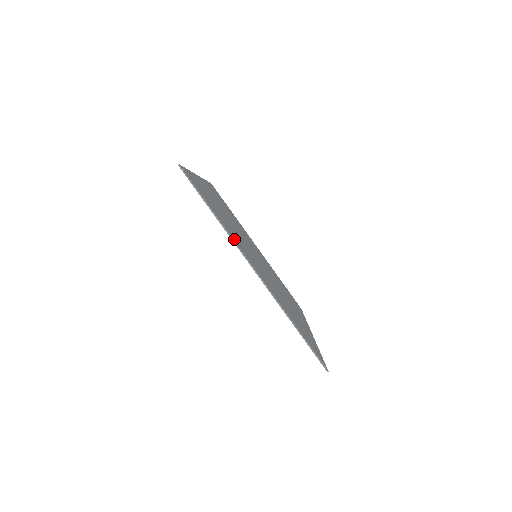
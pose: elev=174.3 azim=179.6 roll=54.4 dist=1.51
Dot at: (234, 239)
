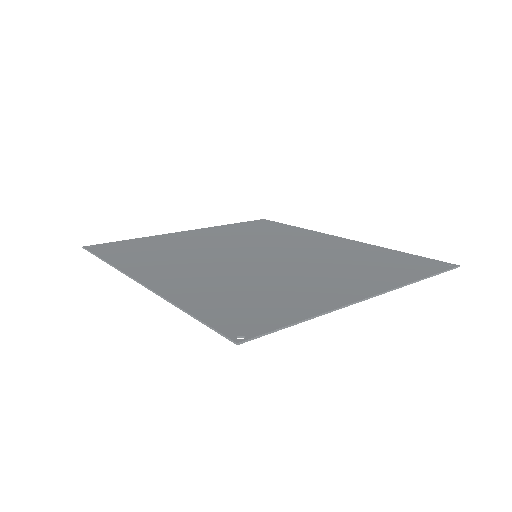
Dot at: (329, 303)
